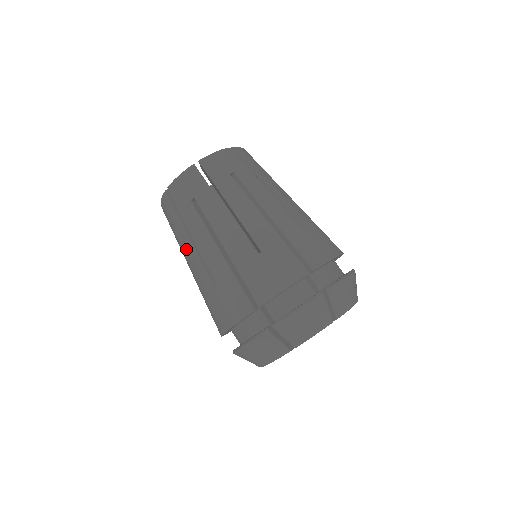
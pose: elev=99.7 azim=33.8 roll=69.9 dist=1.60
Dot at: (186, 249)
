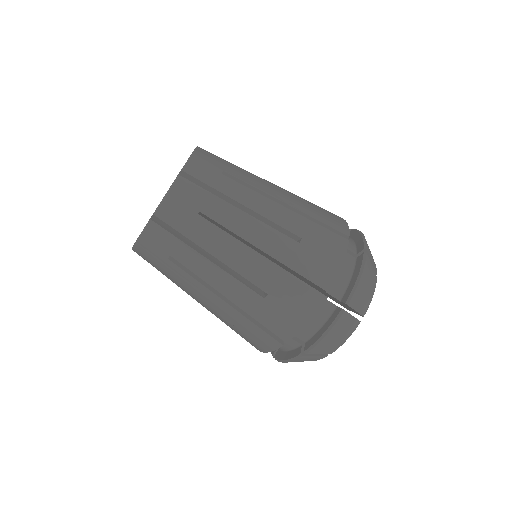
Dot at: occluded
